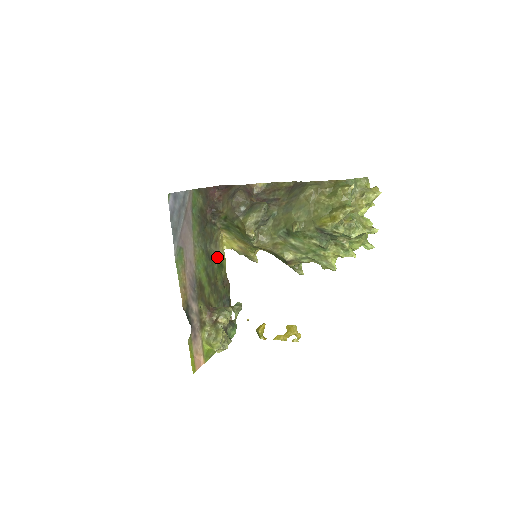
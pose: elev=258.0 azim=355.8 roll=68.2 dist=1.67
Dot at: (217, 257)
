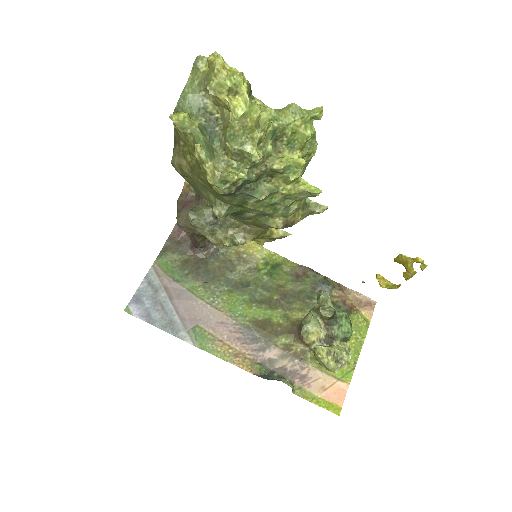
Dot at: (259, 268)
